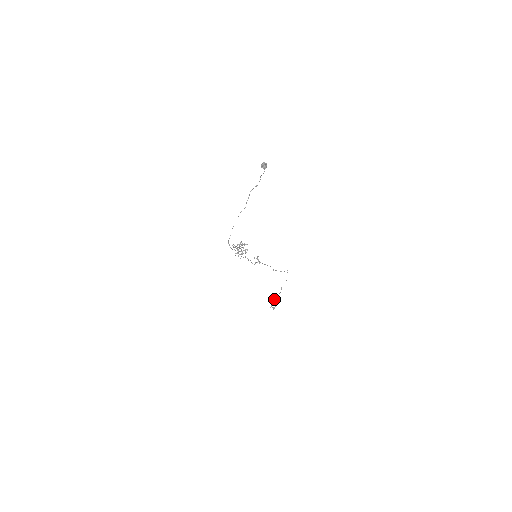
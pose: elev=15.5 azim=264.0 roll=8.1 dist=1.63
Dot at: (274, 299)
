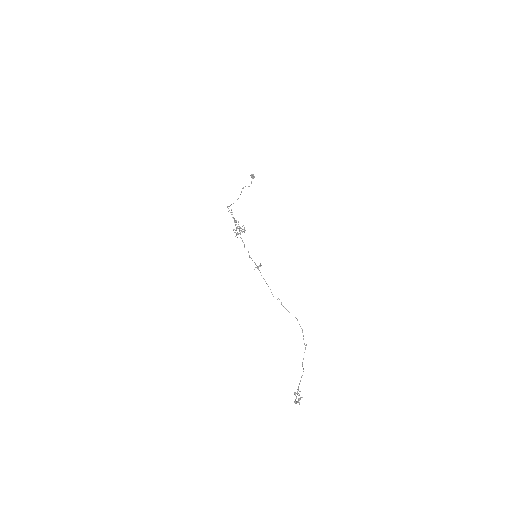
Dot at: occluded
